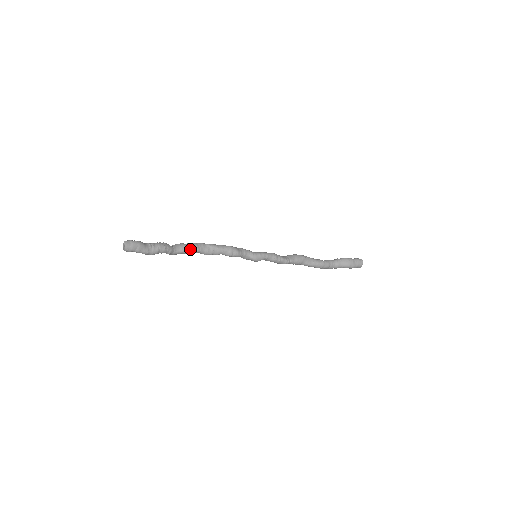
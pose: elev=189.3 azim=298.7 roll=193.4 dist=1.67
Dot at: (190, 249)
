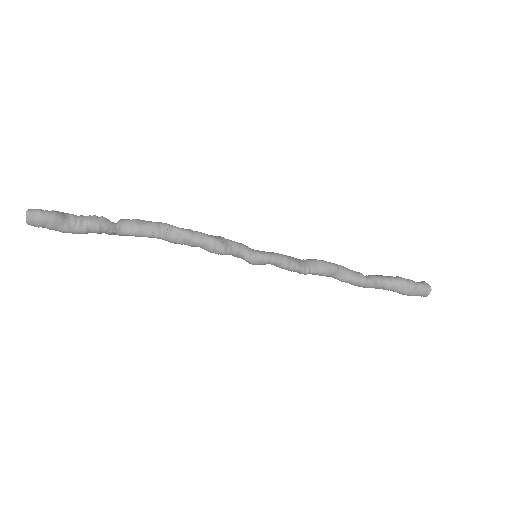
Dot at: (145, 233)
